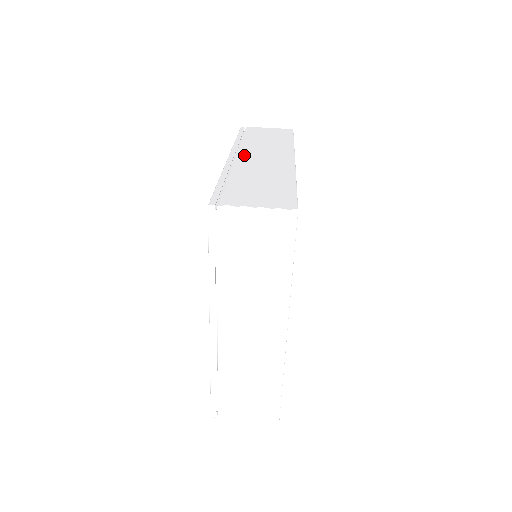
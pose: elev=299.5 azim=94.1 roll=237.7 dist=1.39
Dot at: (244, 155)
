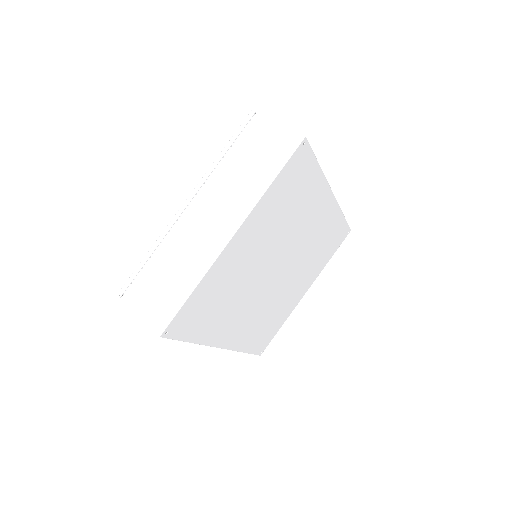
Dot at: occluded
